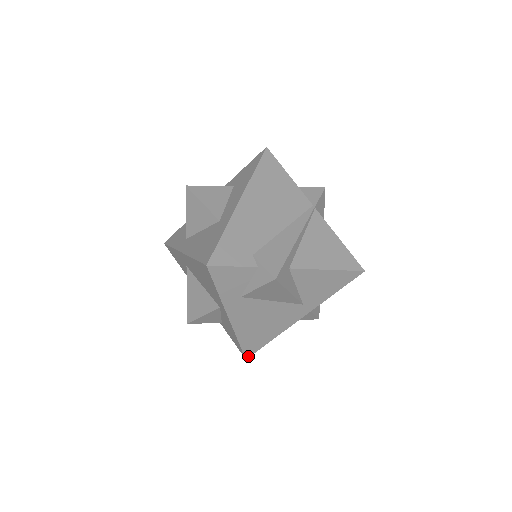
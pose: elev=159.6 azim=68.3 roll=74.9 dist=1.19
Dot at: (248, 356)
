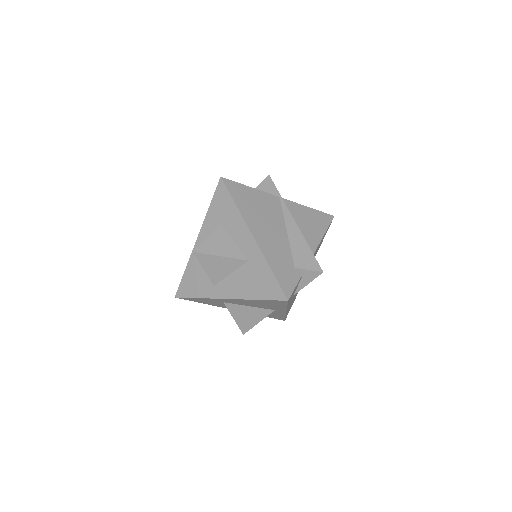
Dot at: occluded
